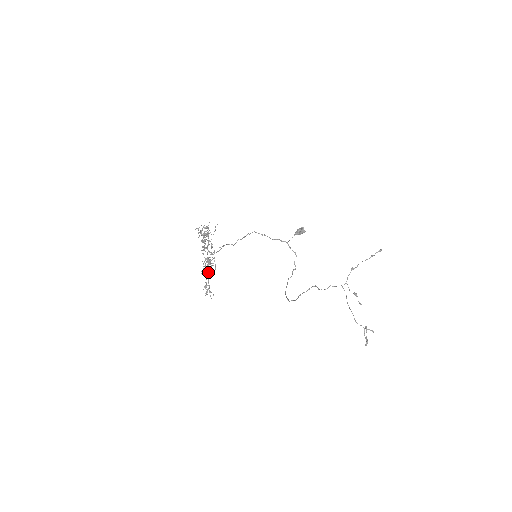
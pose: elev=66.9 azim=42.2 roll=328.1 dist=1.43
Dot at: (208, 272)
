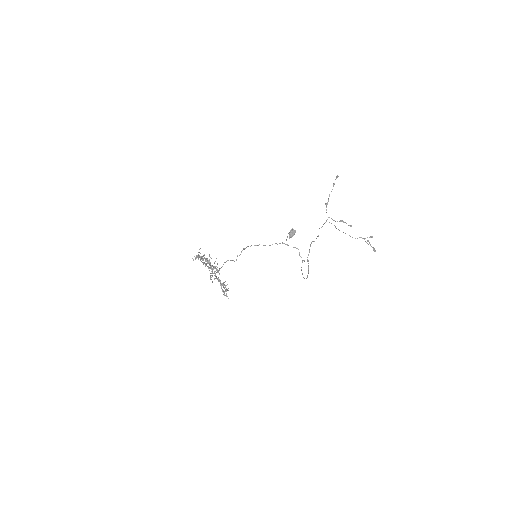
Dot at: occluded
